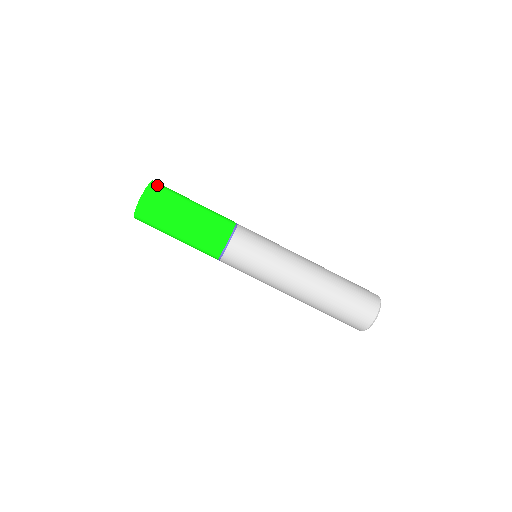
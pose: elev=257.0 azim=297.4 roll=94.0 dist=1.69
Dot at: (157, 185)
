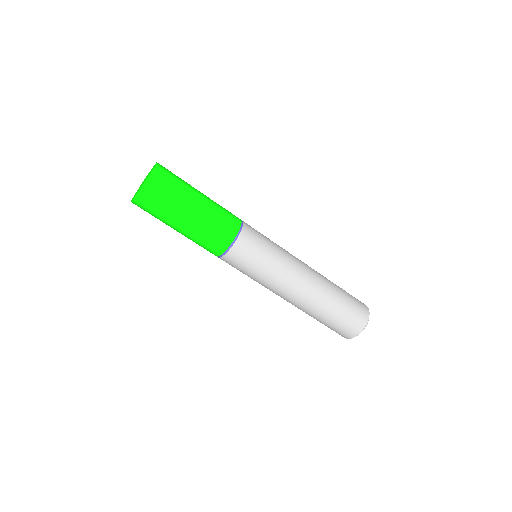
Dot at: (157, 179)
